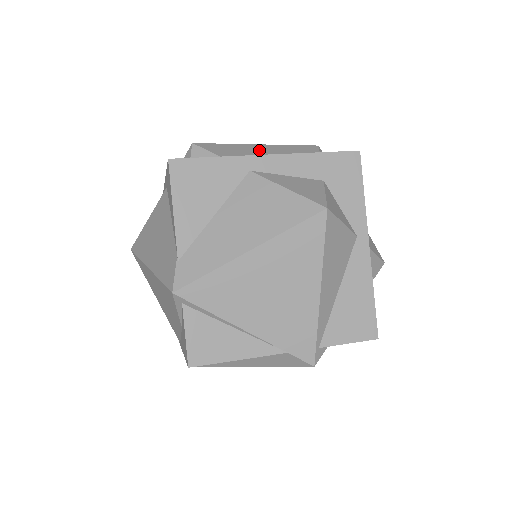
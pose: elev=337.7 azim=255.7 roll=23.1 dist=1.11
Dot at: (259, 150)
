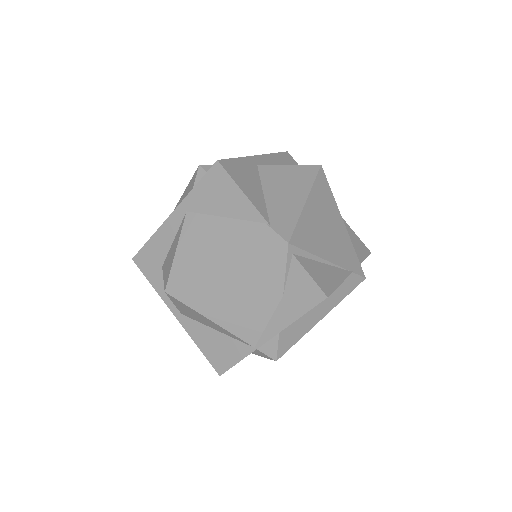
Dot at: occluded
